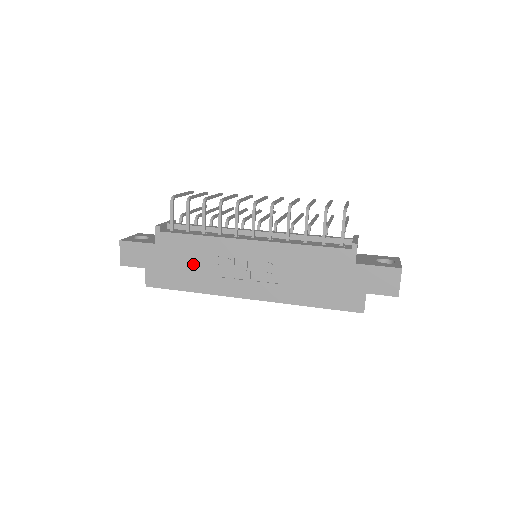
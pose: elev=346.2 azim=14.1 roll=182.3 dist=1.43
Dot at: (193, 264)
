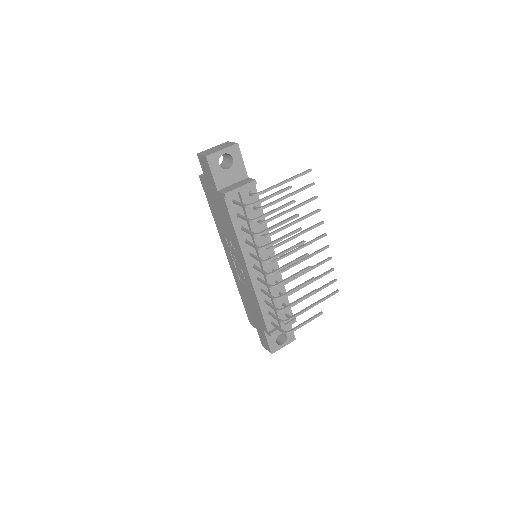
Dot at: (222, 220)
